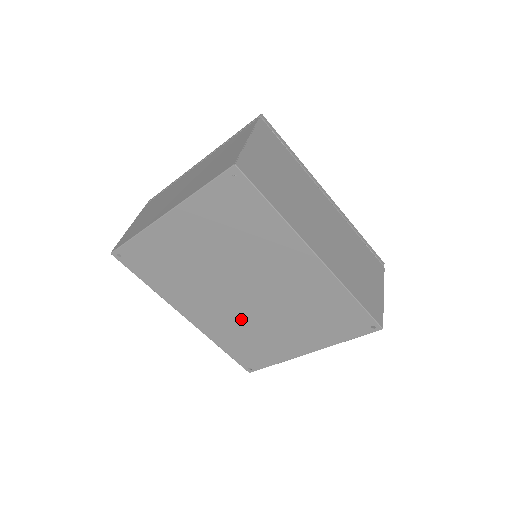
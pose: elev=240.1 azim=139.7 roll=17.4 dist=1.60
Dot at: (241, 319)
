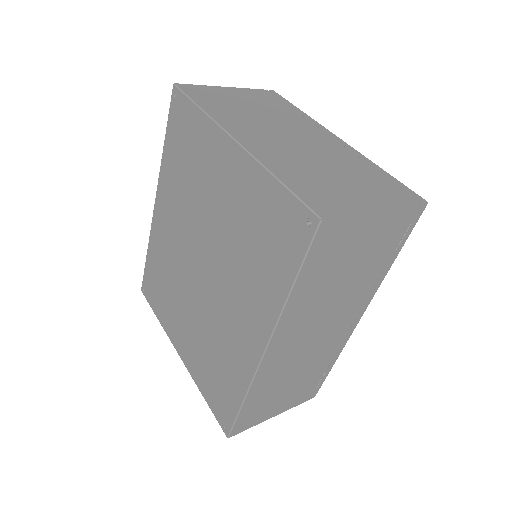
Dot at: (177, 270)
